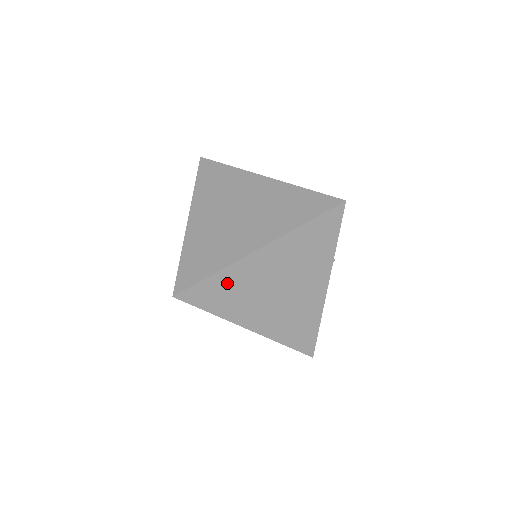
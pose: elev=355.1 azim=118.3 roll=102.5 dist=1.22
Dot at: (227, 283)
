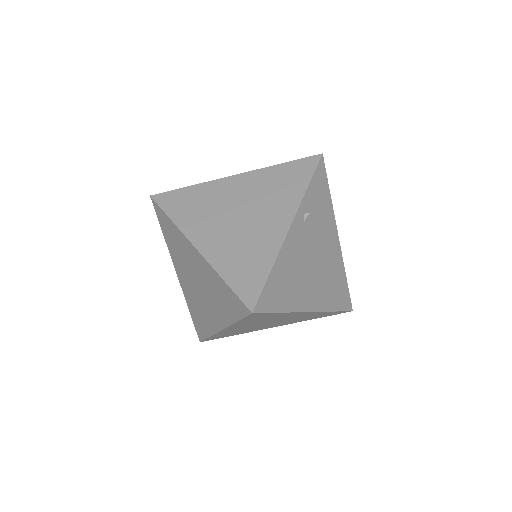
Dot at: (195, 196)
